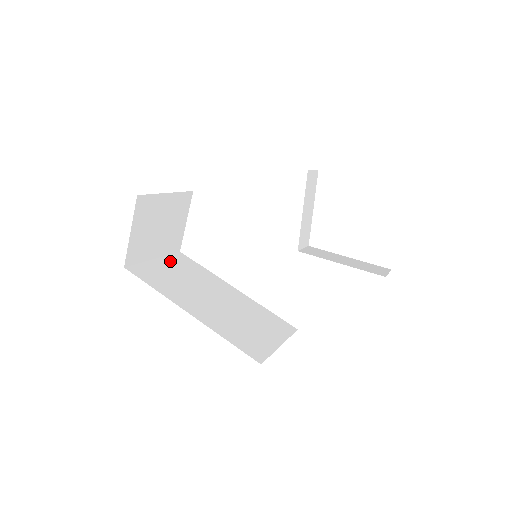
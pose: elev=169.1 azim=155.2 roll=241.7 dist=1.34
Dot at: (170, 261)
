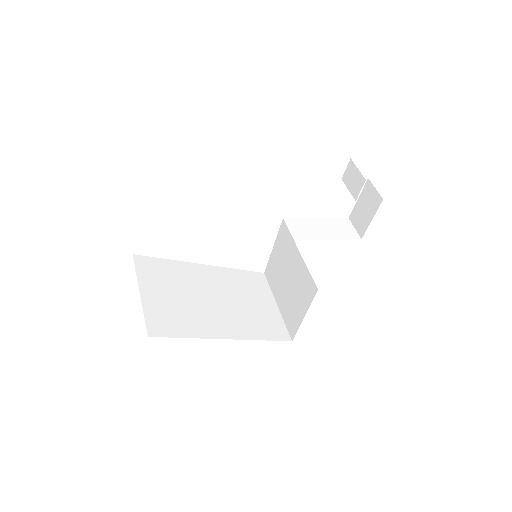
Dot at: (148, 281)
